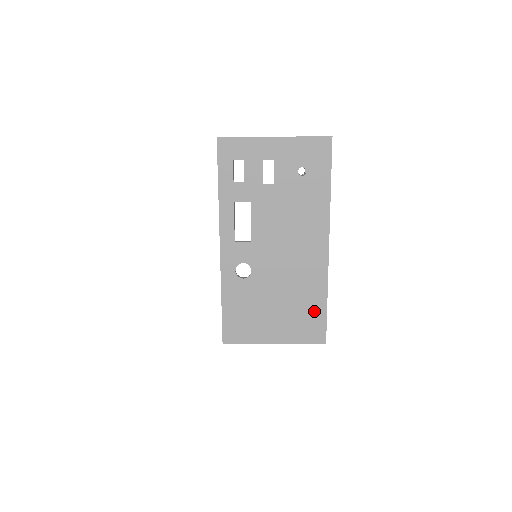
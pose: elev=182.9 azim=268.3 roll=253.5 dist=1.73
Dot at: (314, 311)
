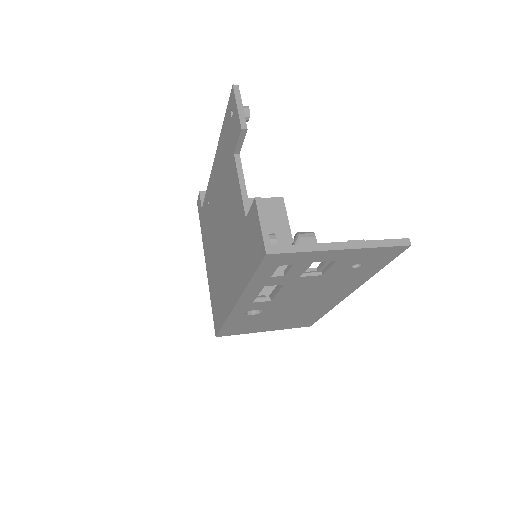
Dot at: (311, 318)
